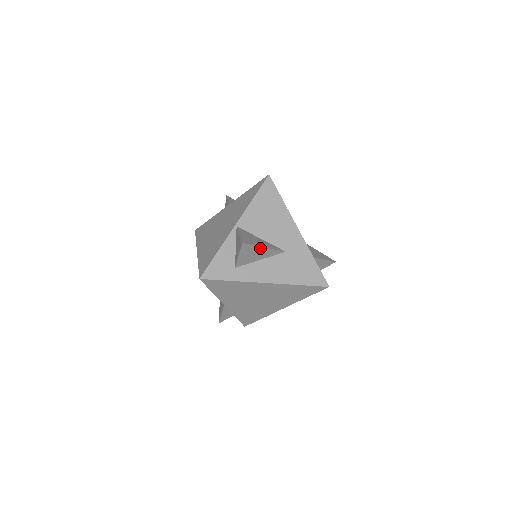
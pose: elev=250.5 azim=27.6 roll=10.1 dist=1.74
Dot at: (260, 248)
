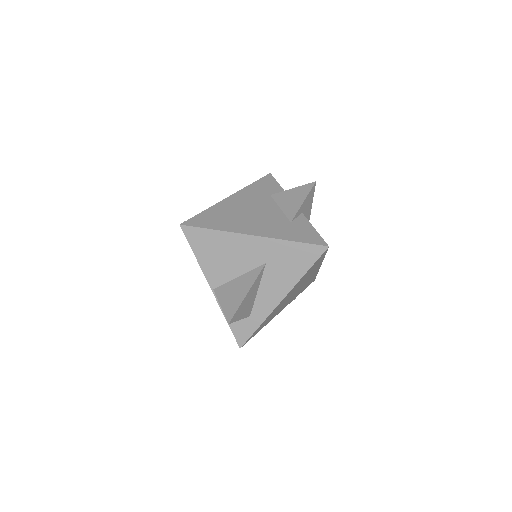
Dot at: (245, 299)
